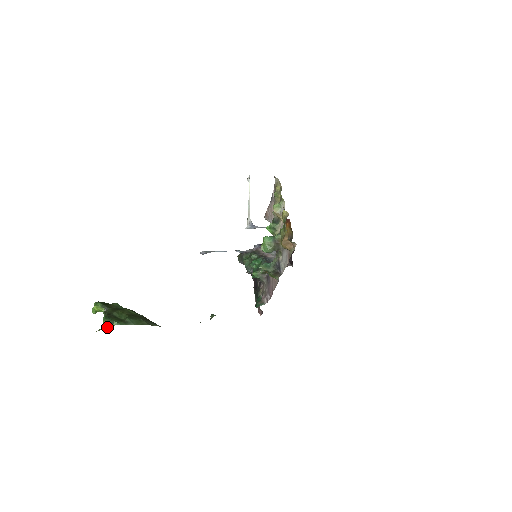
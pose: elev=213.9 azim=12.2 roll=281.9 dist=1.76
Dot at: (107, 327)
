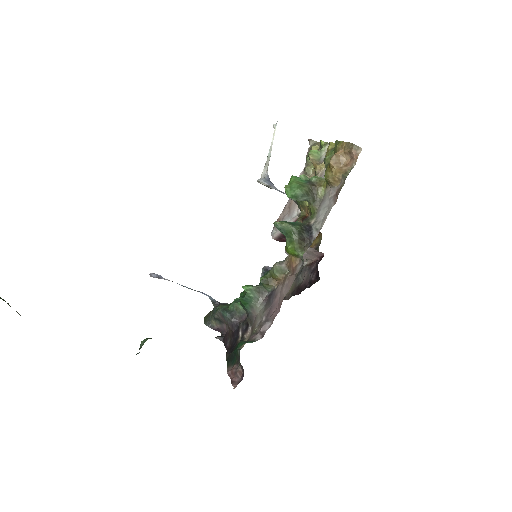
Dot at: out of frame
